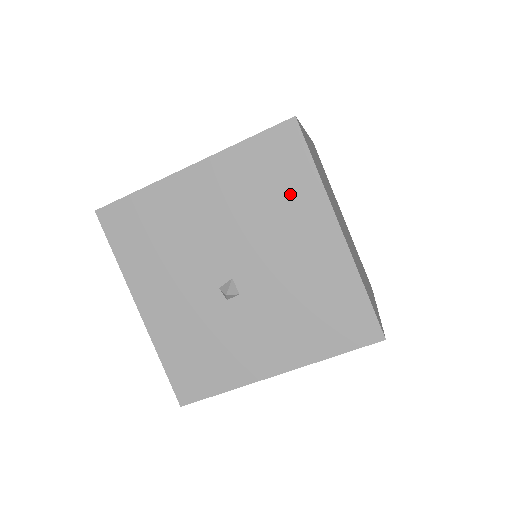
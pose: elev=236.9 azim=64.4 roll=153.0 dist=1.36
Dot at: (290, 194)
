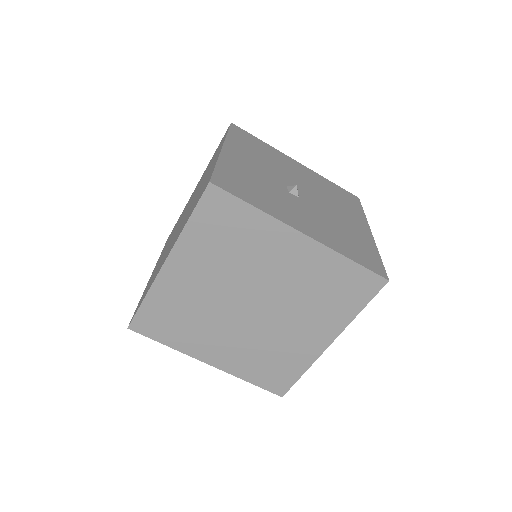
Dot at: (348, 206)
